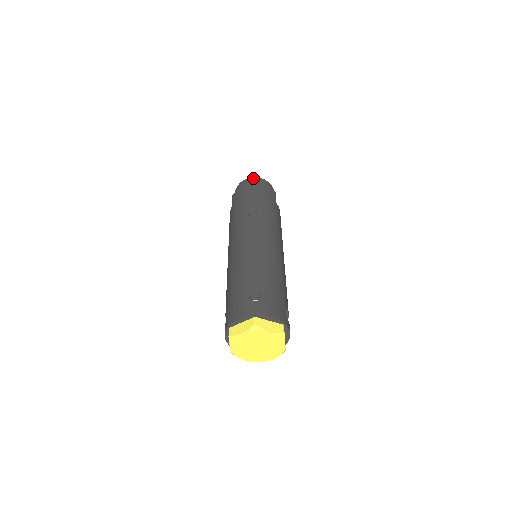
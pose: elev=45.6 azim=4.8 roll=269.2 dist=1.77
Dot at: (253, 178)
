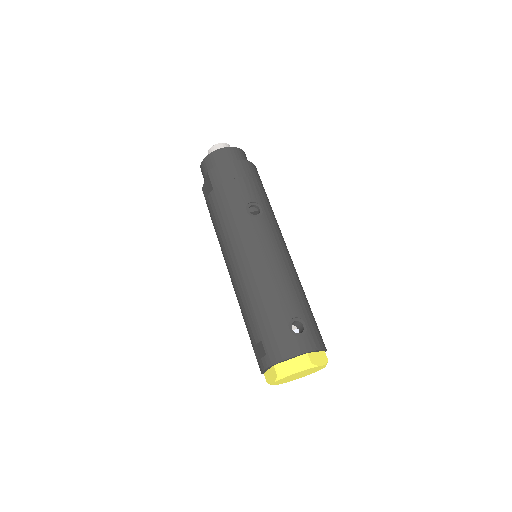
Dot at: (230, 148)
